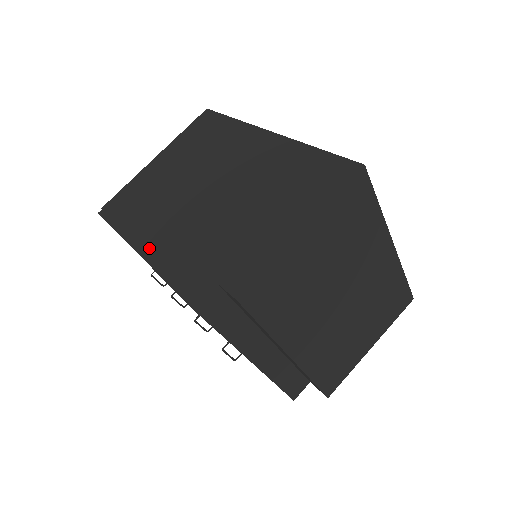
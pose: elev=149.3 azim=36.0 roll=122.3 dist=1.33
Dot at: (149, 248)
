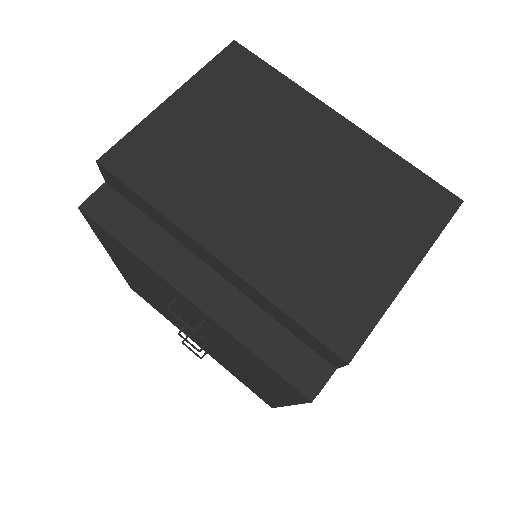
Dot at: occluded
